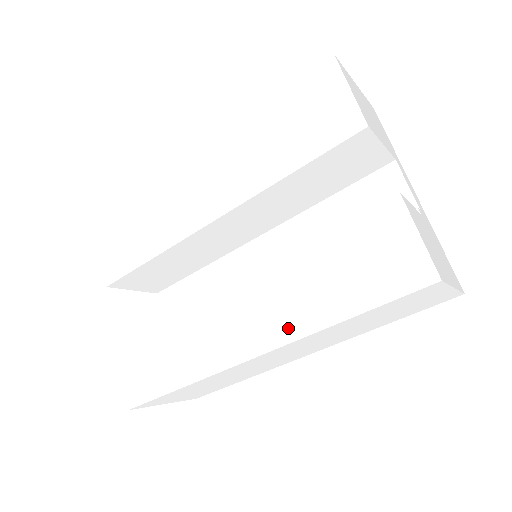
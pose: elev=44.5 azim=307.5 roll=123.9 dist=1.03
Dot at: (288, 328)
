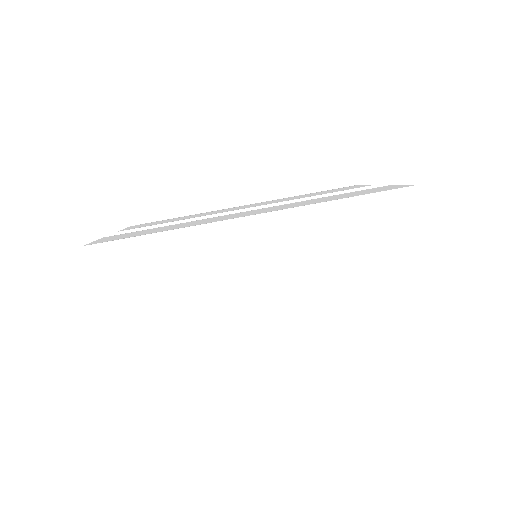
Dot at: (291, 207)
